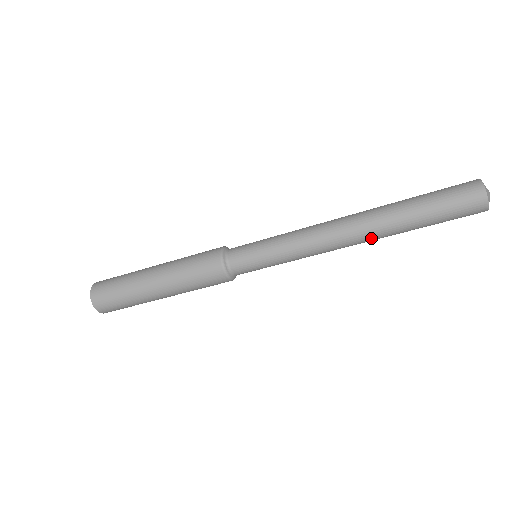
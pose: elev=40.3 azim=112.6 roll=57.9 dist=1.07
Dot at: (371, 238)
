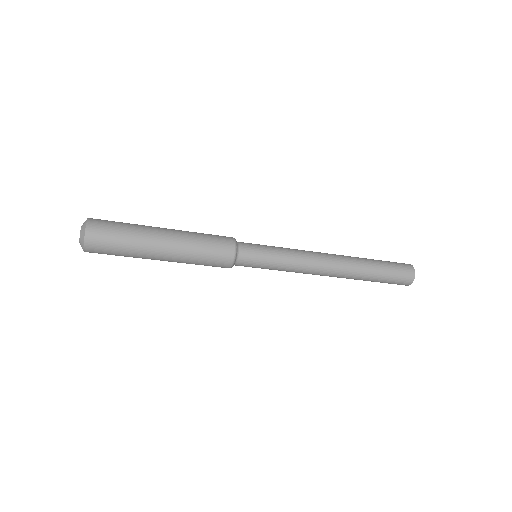
Dot at: (343, 276)
